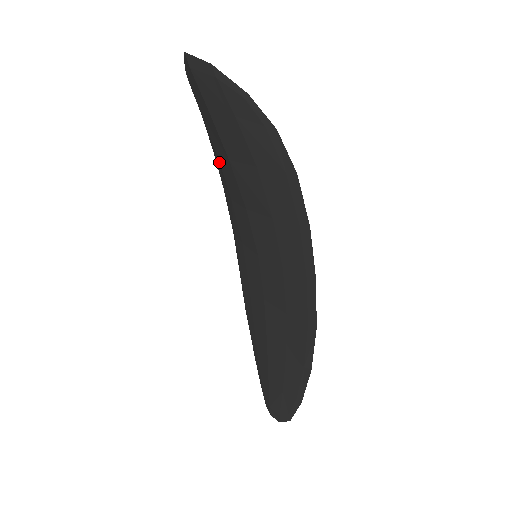
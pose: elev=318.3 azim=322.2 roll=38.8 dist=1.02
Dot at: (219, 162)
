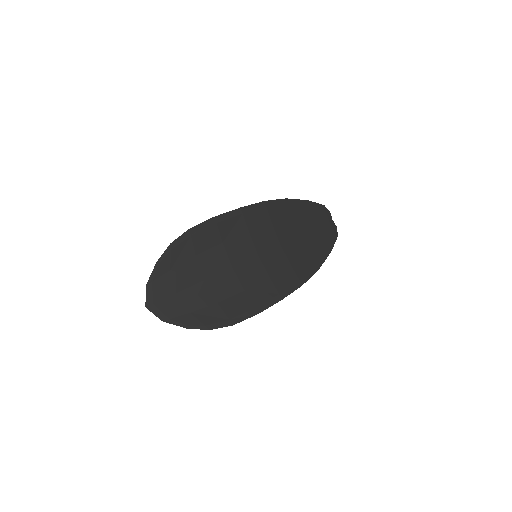
Dot at: (199, 254)
